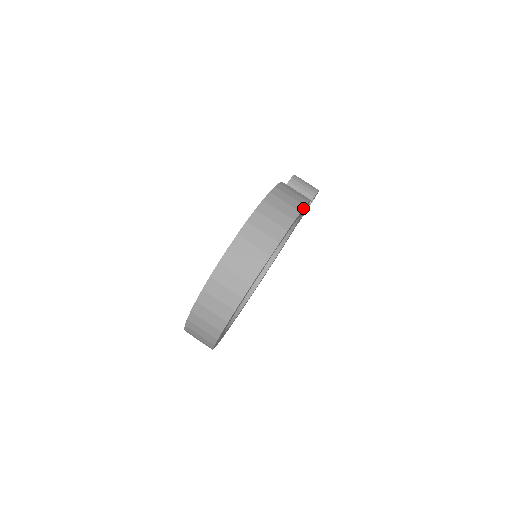
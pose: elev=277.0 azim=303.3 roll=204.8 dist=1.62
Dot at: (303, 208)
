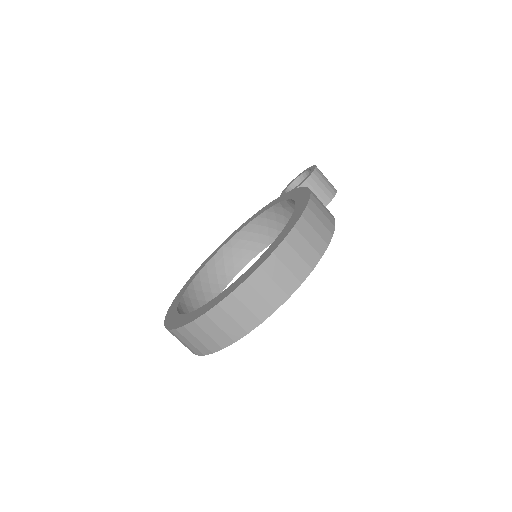
Dot at: occluded
